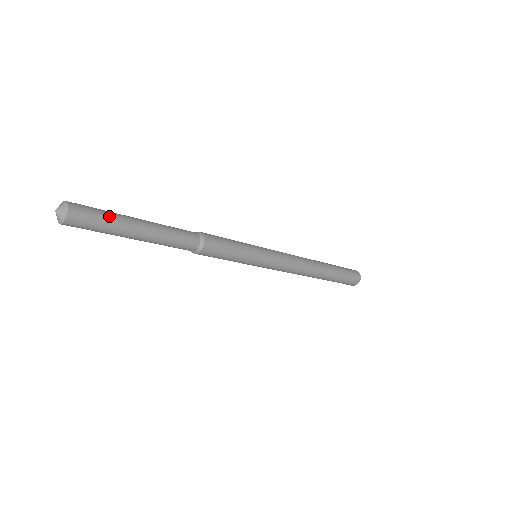
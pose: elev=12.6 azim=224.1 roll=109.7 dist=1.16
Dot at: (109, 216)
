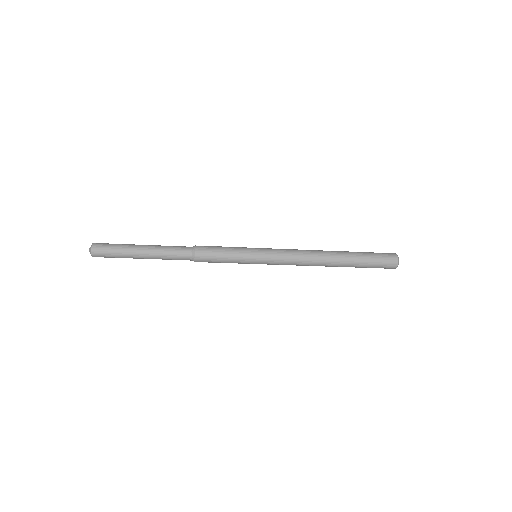
Dot at: (119, 253)
